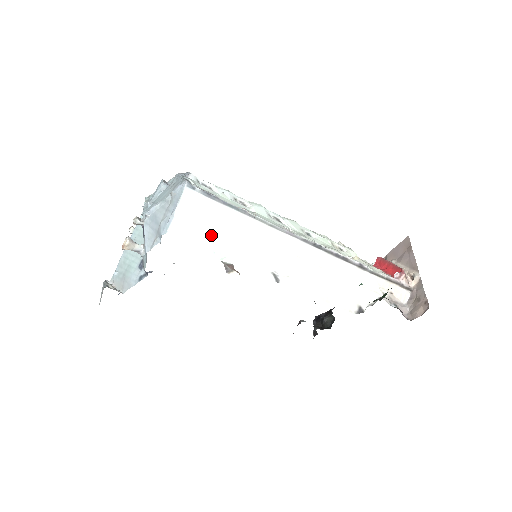
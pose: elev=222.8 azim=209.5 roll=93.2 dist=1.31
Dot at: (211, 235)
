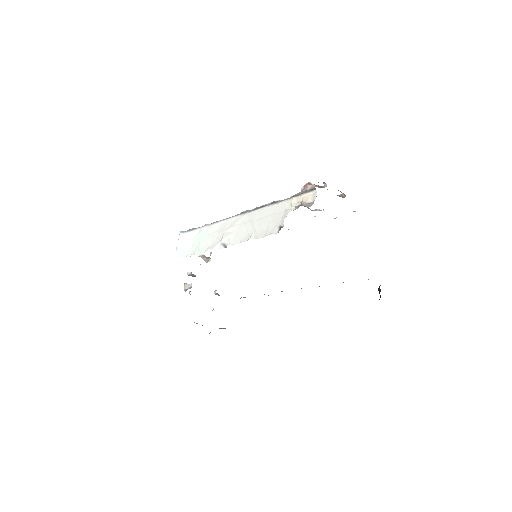
Dot at: (192, 247)
